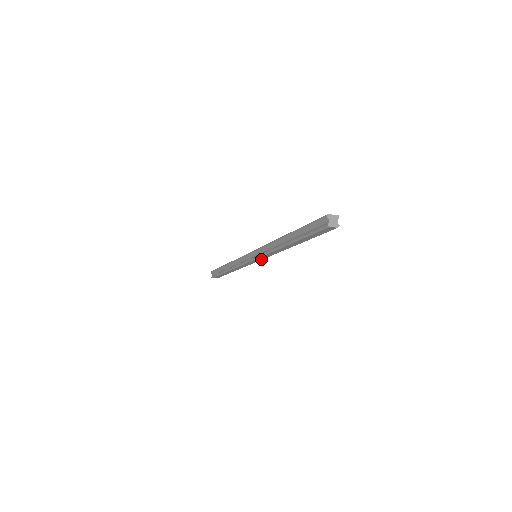
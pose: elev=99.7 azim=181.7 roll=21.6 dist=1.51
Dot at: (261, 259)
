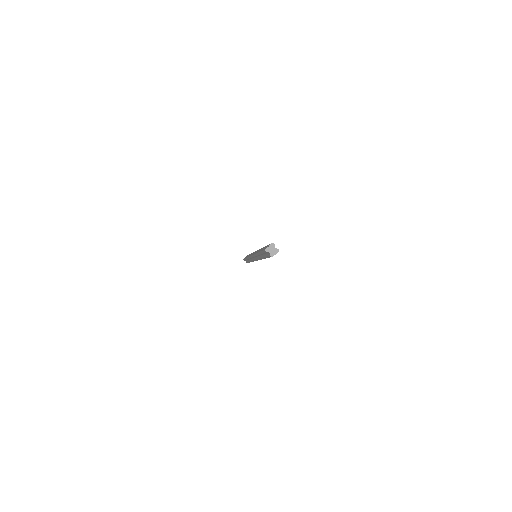
Dot at: occluded
